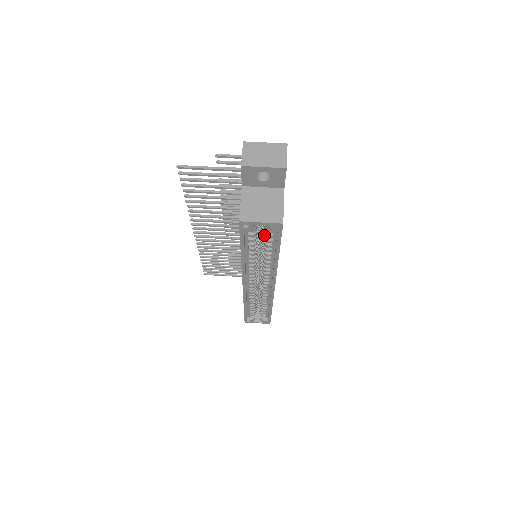
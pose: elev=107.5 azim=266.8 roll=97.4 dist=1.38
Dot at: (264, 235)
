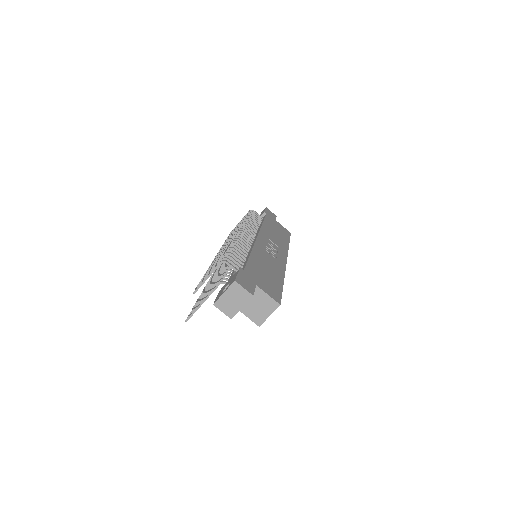
Dot at: occluded
